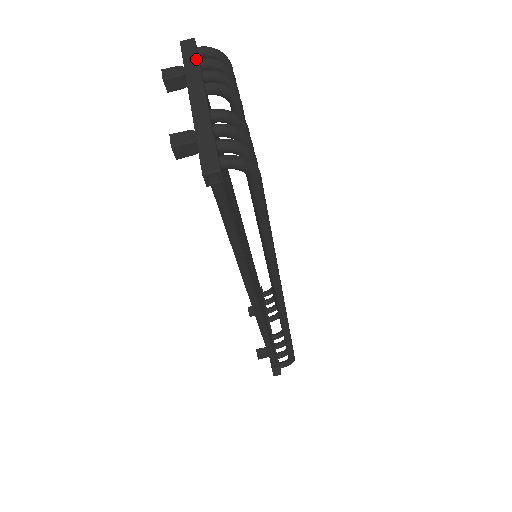
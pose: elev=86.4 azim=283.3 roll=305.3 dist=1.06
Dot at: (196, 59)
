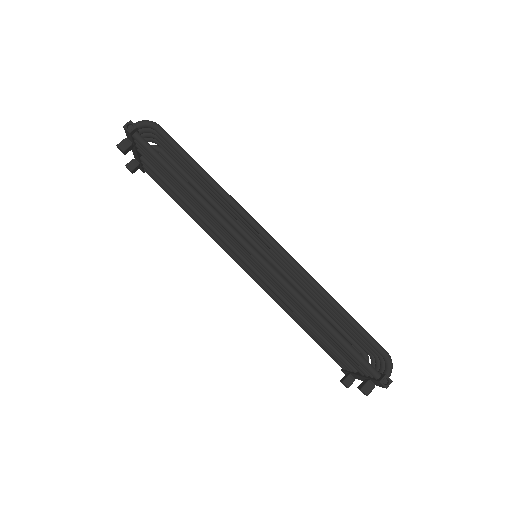
Dot at: occluded
